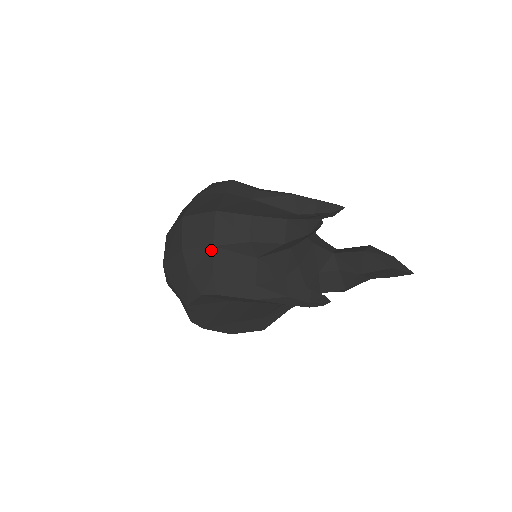
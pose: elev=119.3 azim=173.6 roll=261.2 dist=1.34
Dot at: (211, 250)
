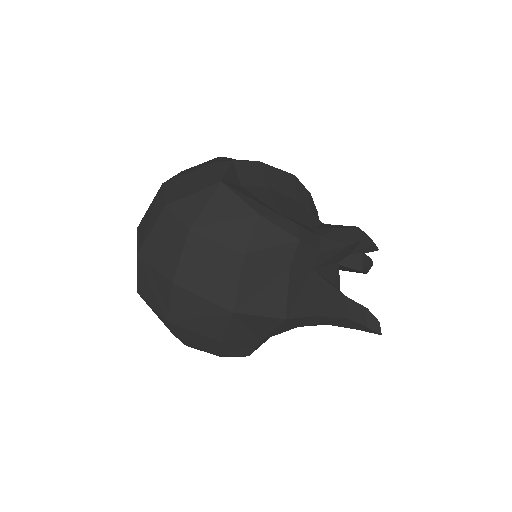
Dot at: (258, 343)
